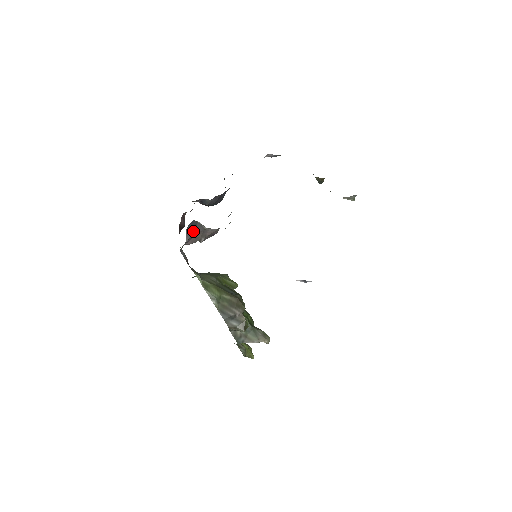
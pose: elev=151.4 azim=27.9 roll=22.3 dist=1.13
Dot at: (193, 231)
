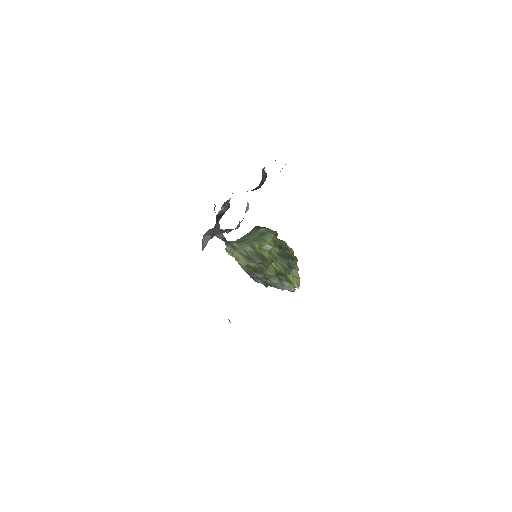
Dot at: (215, 231)
